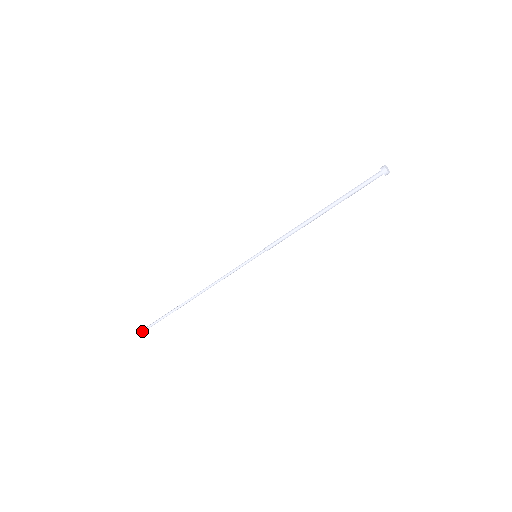
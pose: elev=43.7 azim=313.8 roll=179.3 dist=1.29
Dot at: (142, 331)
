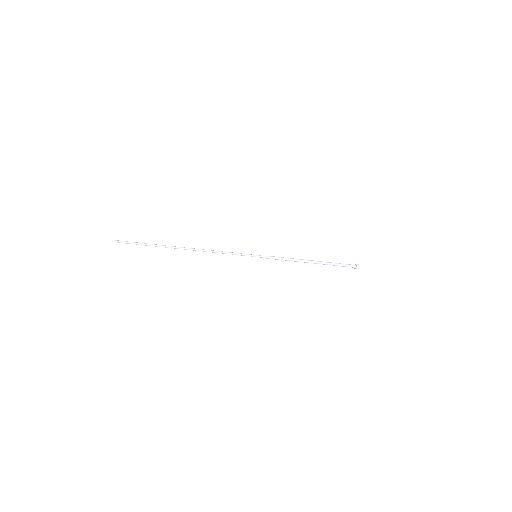
Dot at: occluded
